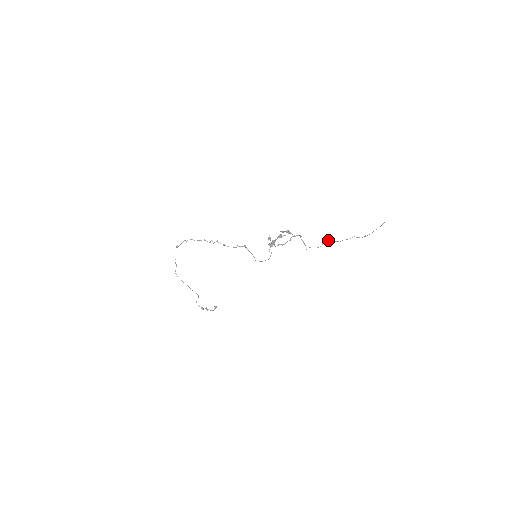
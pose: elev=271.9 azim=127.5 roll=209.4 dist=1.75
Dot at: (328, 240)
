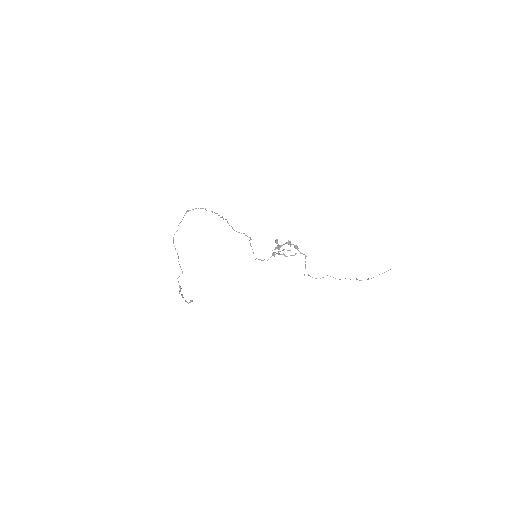
Dot at: occluded
